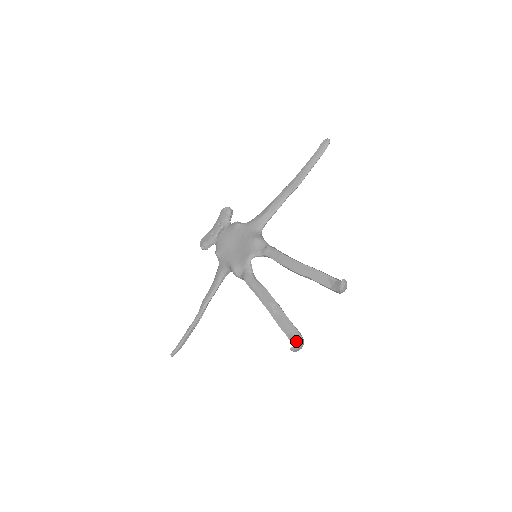
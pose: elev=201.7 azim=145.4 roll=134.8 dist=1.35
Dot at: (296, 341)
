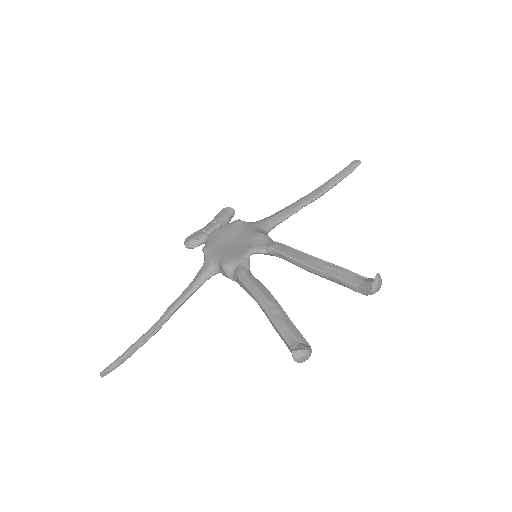
Dot at: (301, 347)
